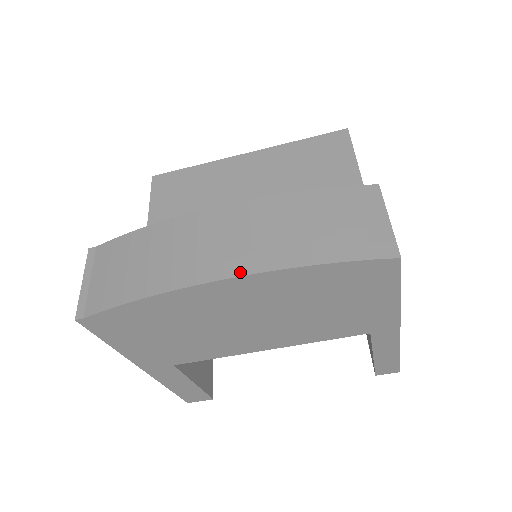
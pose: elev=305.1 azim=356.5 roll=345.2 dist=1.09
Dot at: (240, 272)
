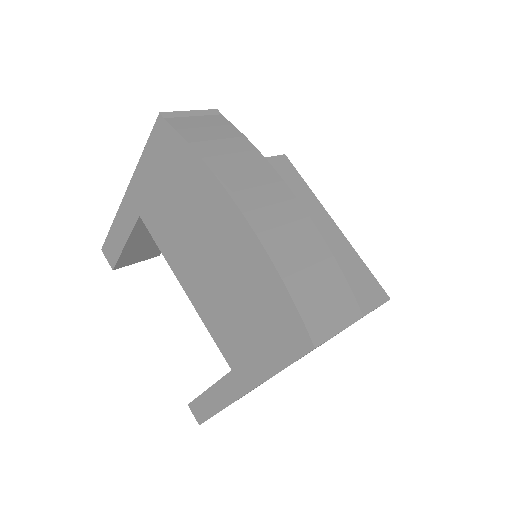
Dot at: (252, 223)
